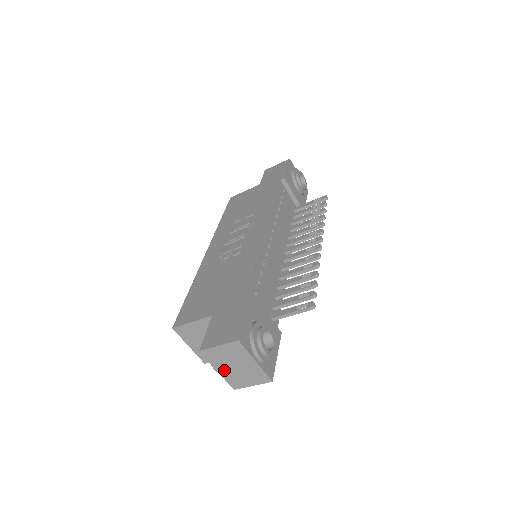
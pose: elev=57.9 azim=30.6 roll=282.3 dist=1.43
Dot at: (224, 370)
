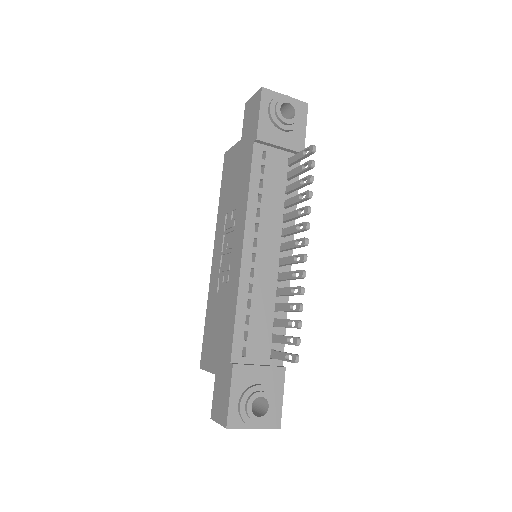
Dot at: occluded
